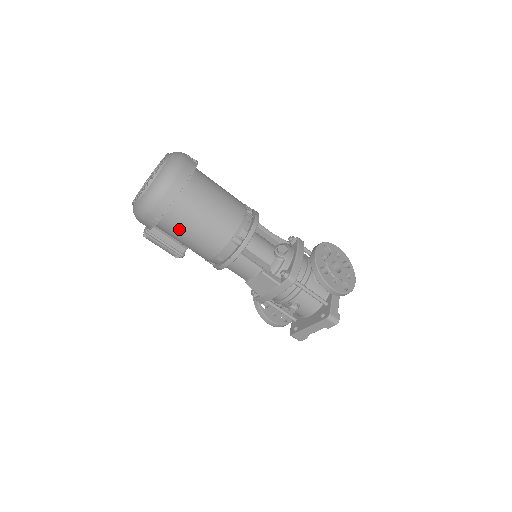
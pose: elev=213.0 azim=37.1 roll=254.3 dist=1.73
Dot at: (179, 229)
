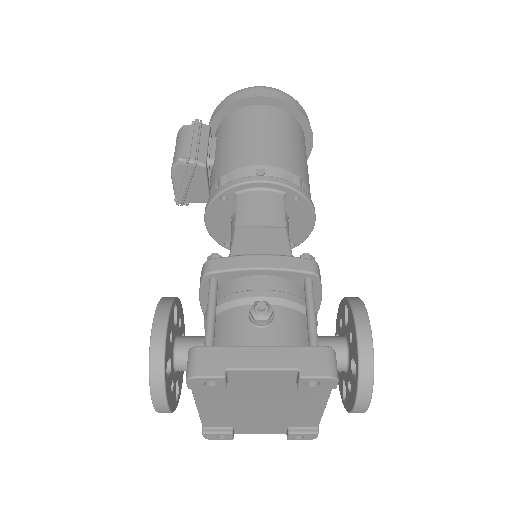
Dot at: (263, 122)
